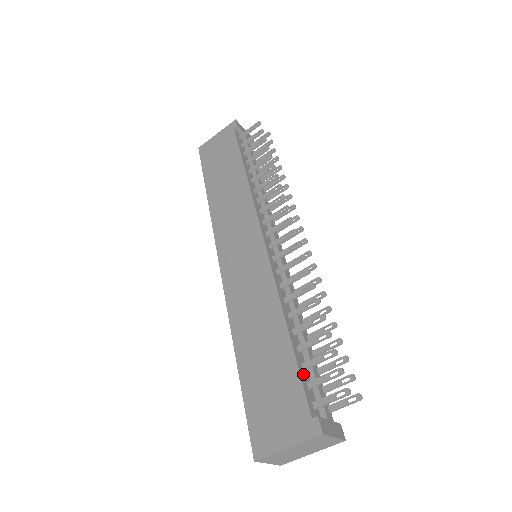
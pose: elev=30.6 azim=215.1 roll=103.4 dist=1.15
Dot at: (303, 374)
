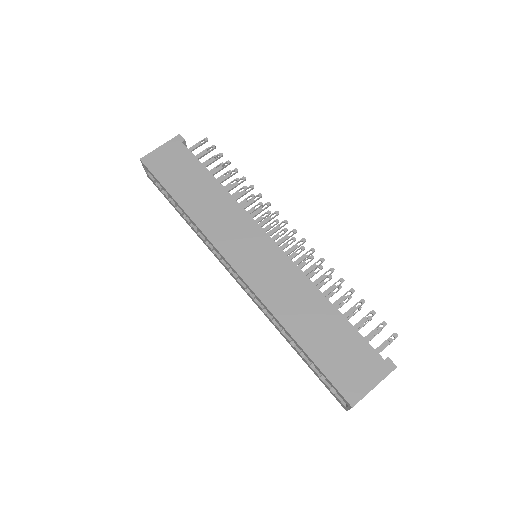
Dot at: (358, 334)
